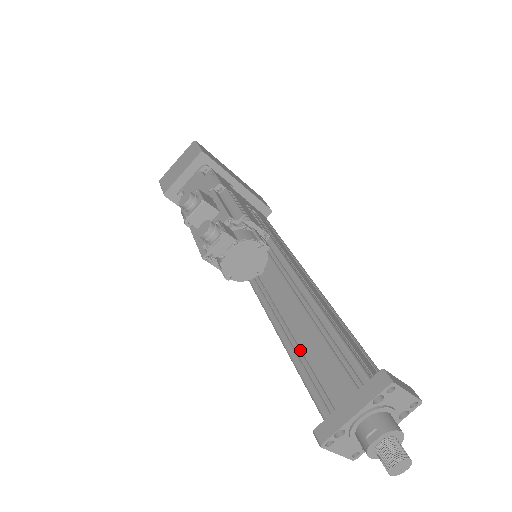
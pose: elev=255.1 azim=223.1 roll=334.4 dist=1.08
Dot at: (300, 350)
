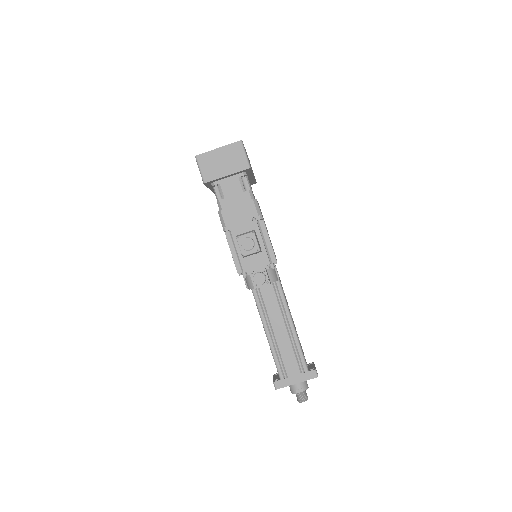
Dot at: (275, 338)
